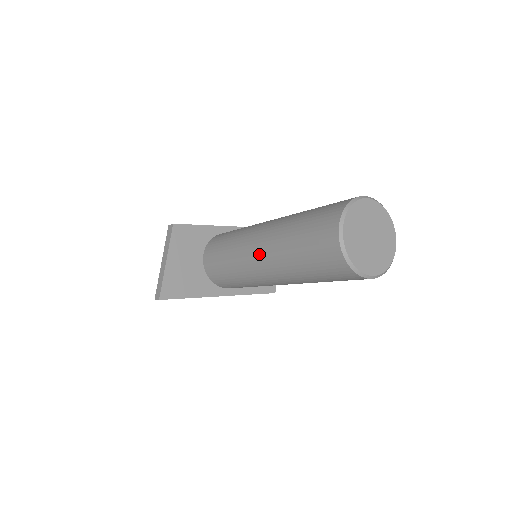
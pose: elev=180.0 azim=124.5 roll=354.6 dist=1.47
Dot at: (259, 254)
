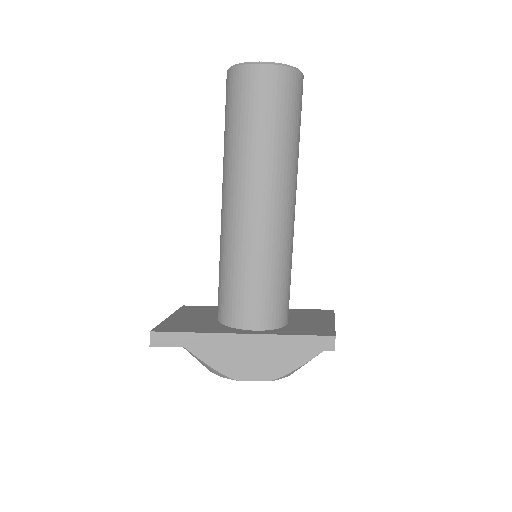
Dot at: (222, 196)
